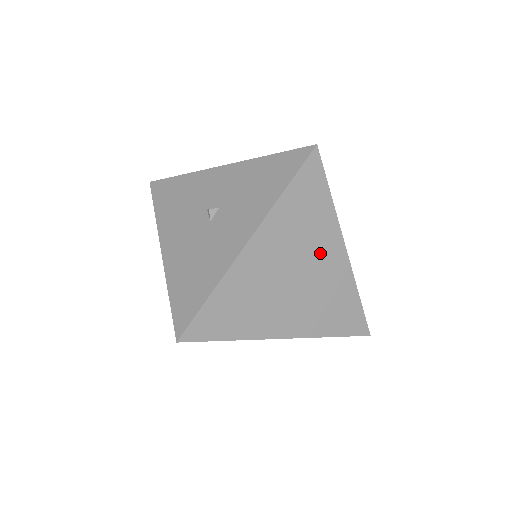
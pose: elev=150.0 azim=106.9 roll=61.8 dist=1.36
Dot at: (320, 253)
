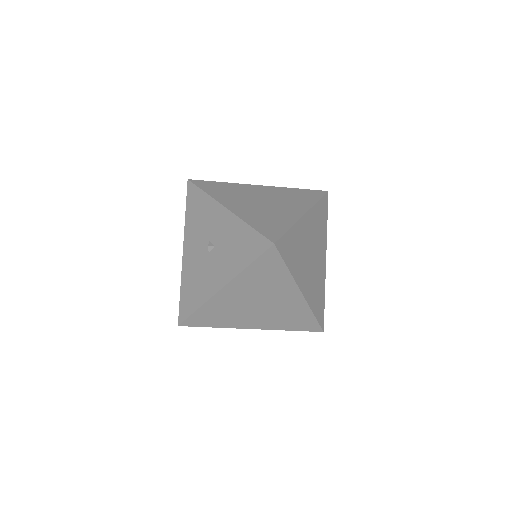
Dot at: (279, 295)
